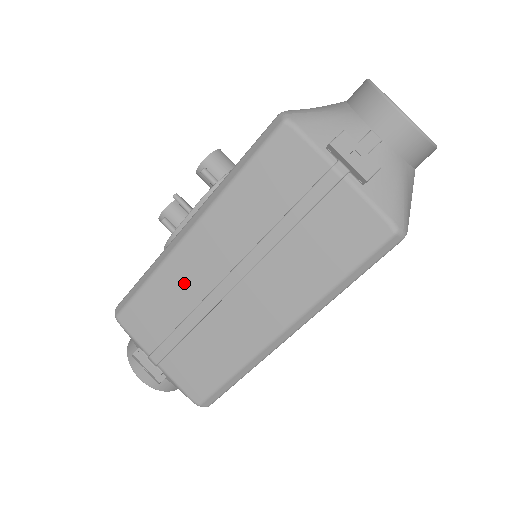
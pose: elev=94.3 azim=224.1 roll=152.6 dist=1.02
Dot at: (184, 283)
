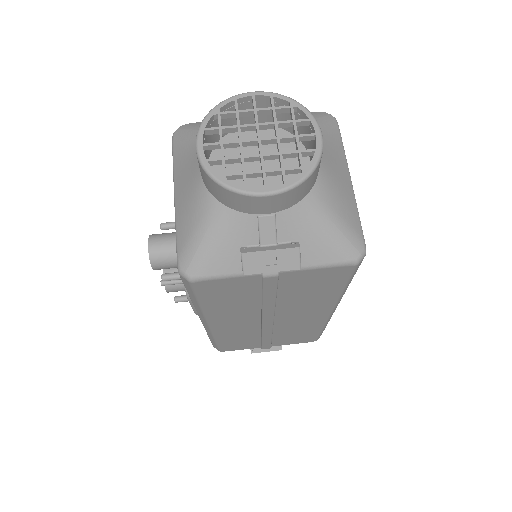
Dot at: (239, 333)
